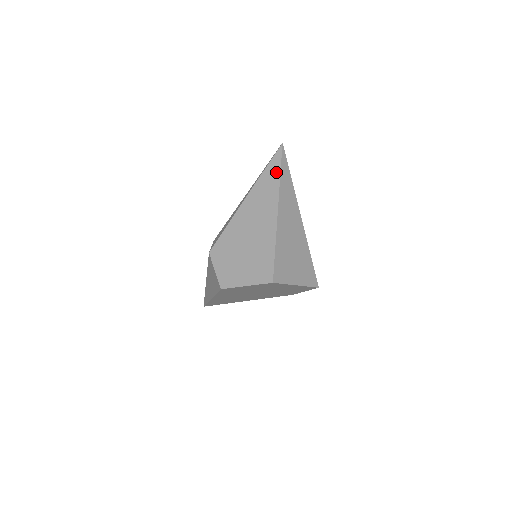
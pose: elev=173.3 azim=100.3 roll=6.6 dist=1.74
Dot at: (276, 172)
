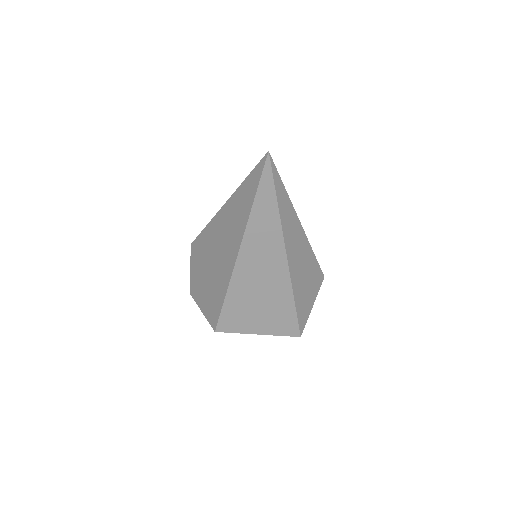
Dot at: (250, 196)
